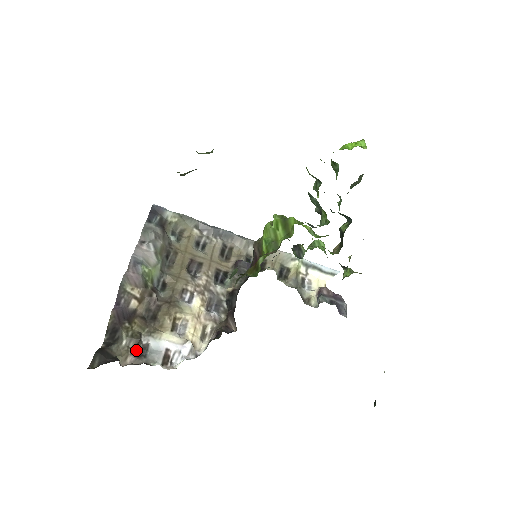
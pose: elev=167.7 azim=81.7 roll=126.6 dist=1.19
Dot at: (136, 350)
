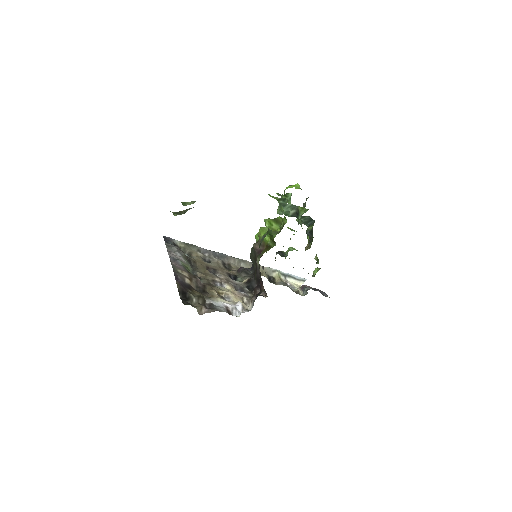
Dot at: (205, 305)
